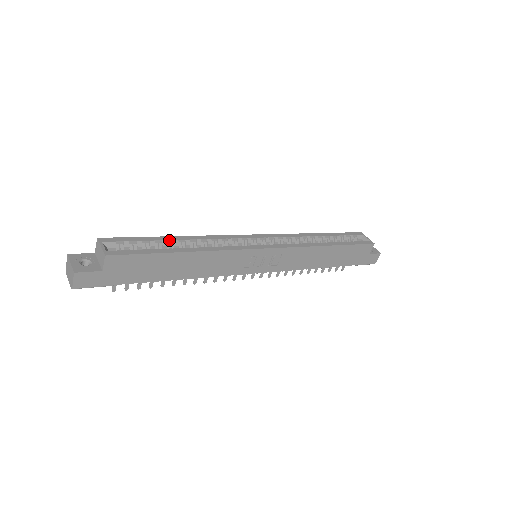
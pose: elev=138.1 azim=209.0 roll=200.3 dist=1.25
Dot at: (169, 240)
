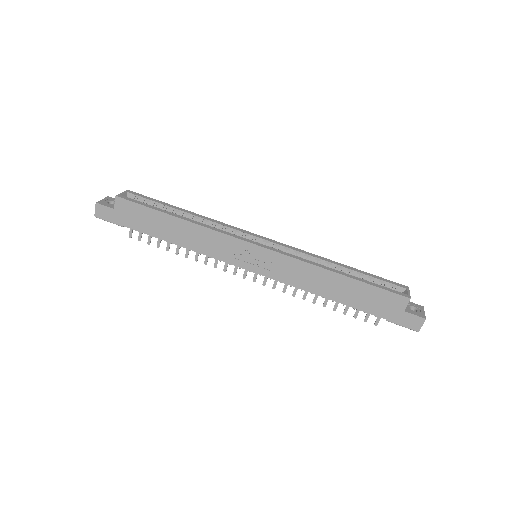
Dot at: (177, 209)
